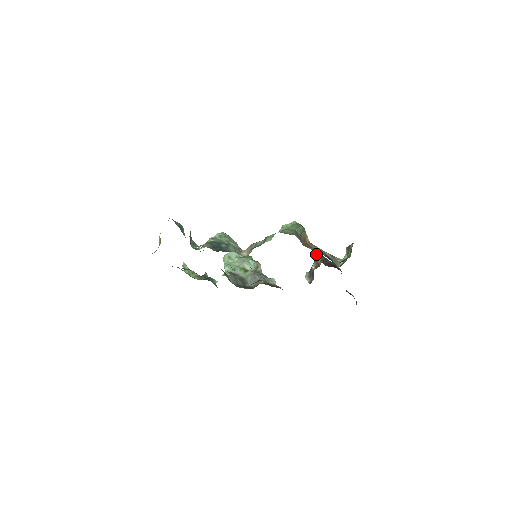
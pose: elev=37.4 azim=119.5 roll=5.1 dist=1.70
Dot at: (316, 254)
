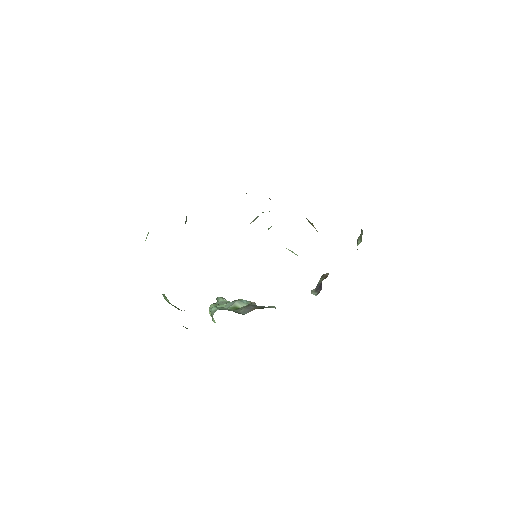
Dot at: occluded
